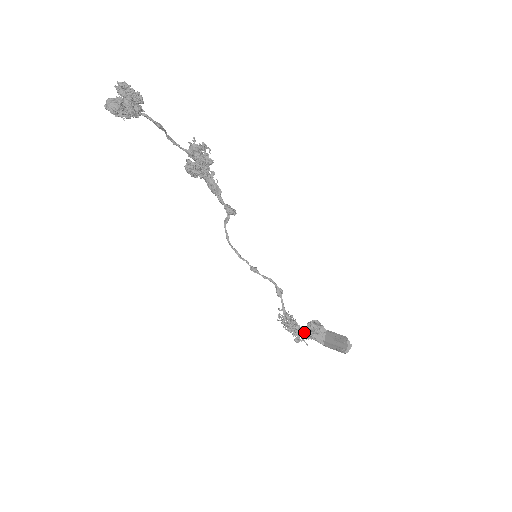
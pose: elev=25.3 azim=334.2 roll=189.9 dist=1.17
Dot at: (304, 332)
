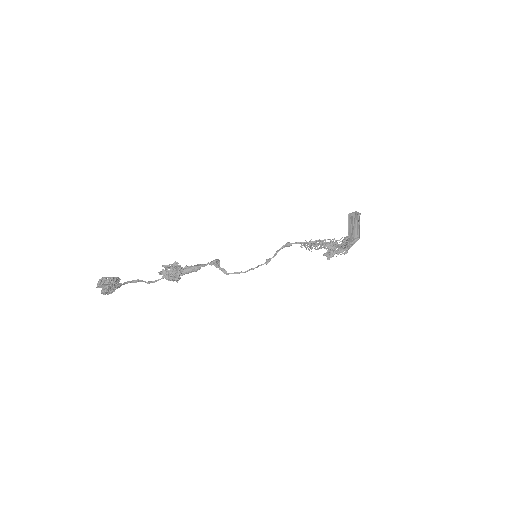
Dot at: occluded
